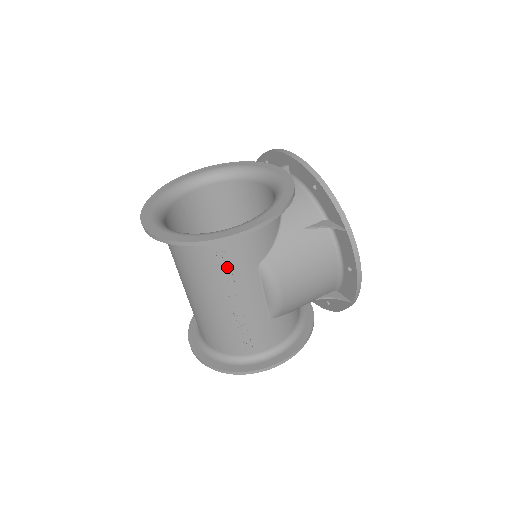
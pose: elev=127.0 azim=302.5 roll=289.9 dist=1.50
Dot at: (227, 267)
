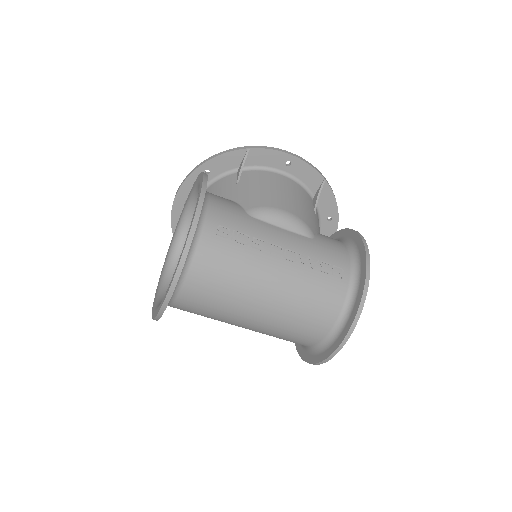
Dot at: (236, 234)
